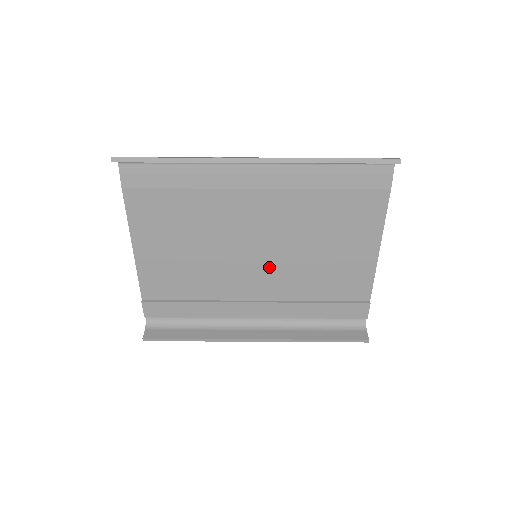
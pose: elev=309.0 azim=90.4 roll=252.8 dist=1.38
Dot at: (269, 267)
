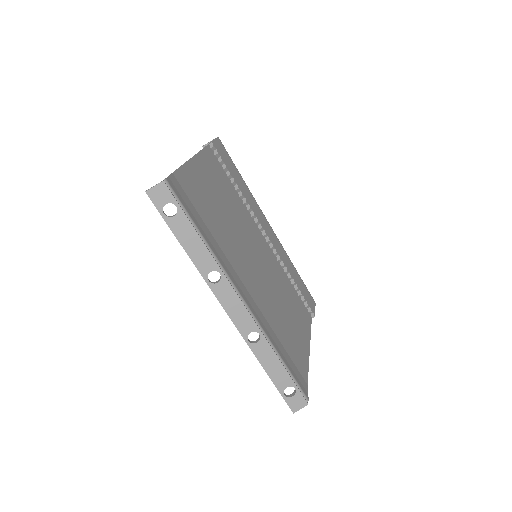
Dot at: (264, 260)
